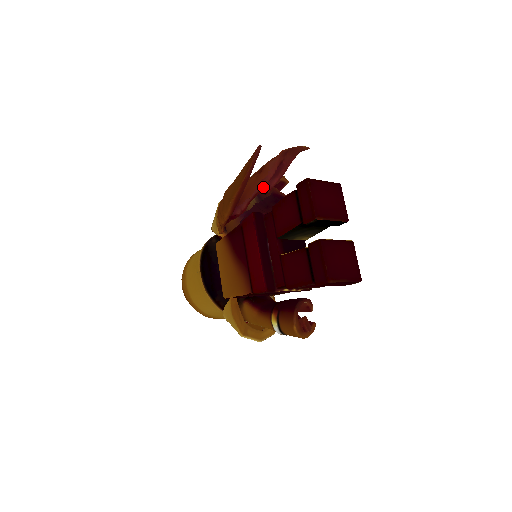
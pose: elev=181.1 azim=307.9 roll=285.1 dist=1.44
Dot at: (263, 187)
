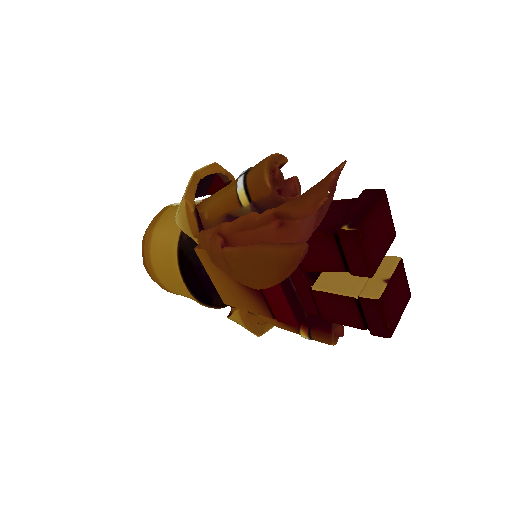
Dot at: occluded
